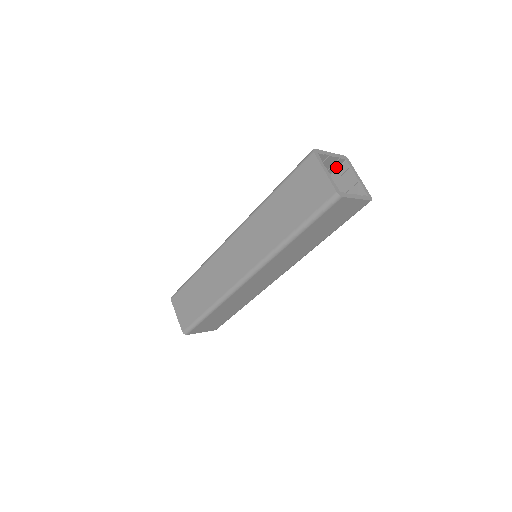
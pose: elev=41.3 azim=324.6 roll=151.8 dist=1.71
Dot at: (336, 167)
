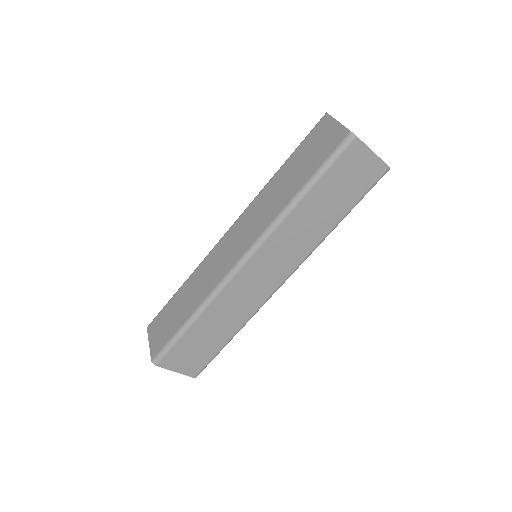
Dot at: occluded
